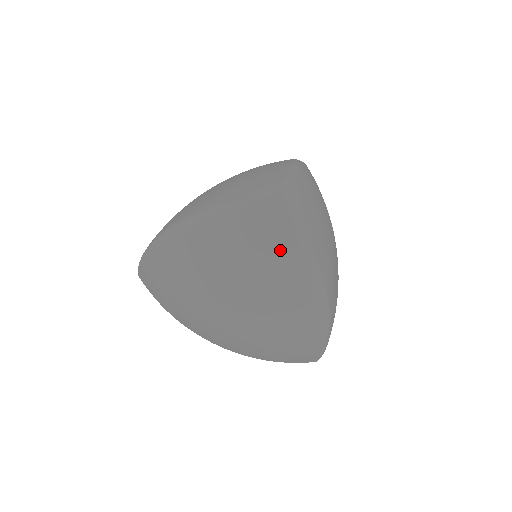
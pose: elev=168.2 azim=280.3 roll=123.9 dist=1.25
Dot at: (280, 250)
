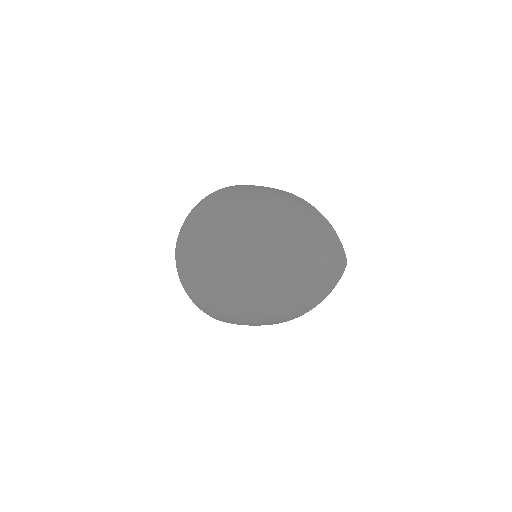
Dot at: occluded
